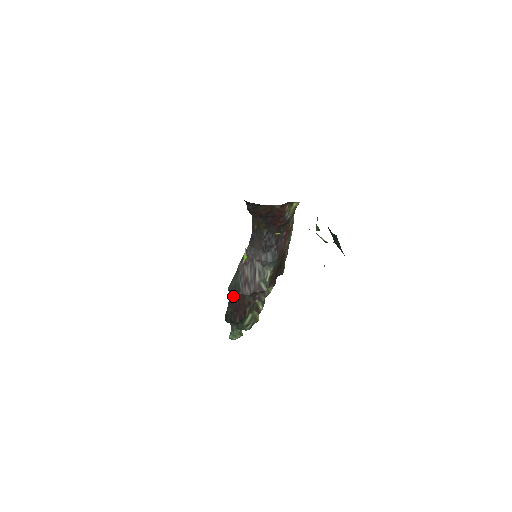
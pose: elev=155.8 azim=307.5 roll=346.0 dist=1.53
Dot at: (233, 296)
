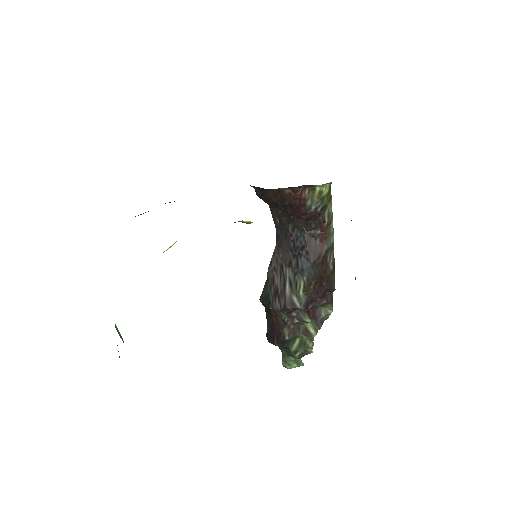
Dot at: (266, 310)
